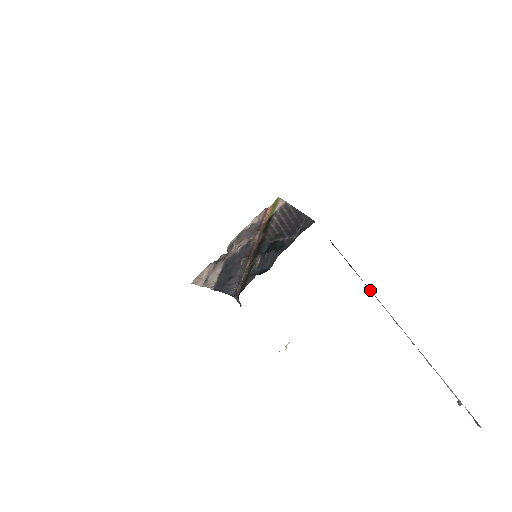
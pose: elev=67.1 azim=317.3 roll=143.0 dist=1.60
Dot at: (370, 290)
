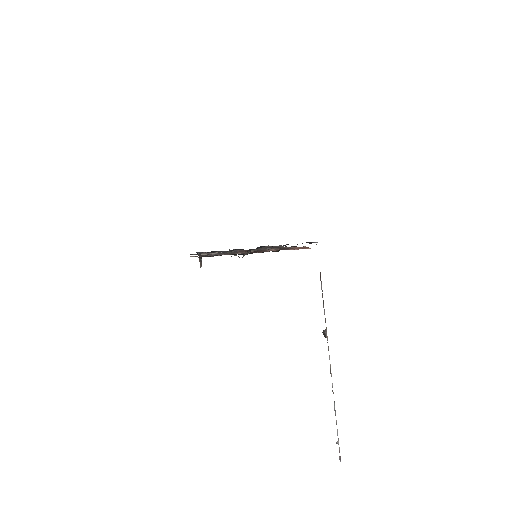
Dot at: occluded
